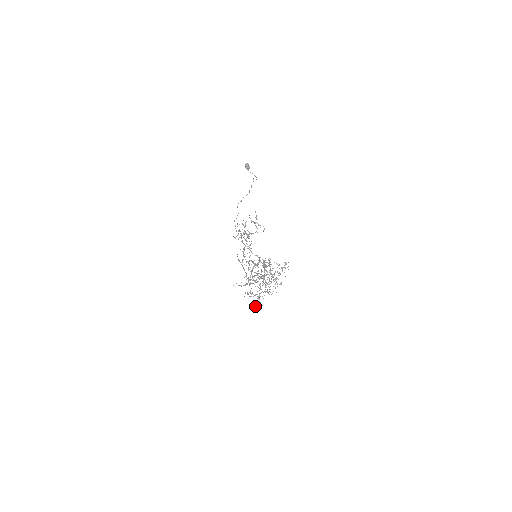
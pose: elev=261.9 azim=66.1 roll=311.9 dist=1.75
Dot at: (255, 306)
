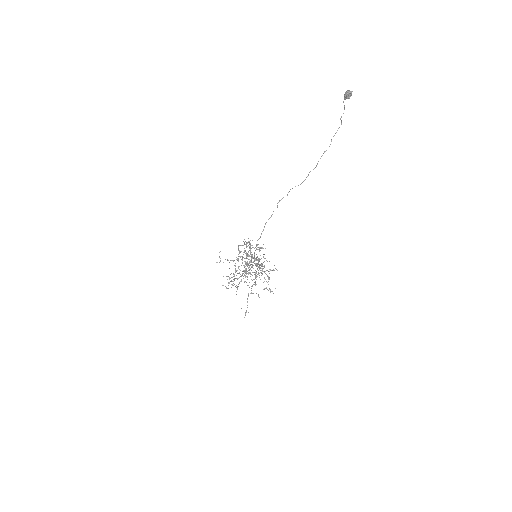
Dot at: (228, 276)
